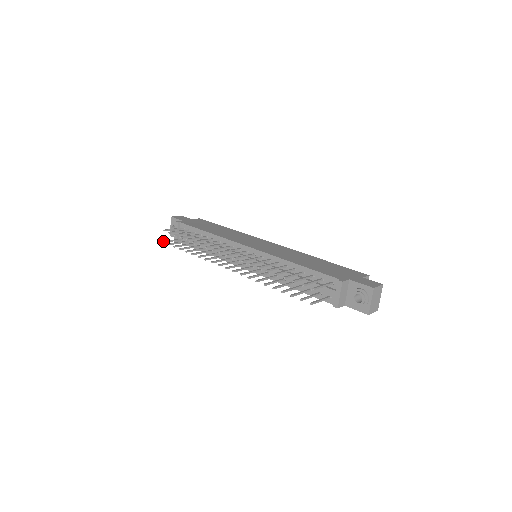
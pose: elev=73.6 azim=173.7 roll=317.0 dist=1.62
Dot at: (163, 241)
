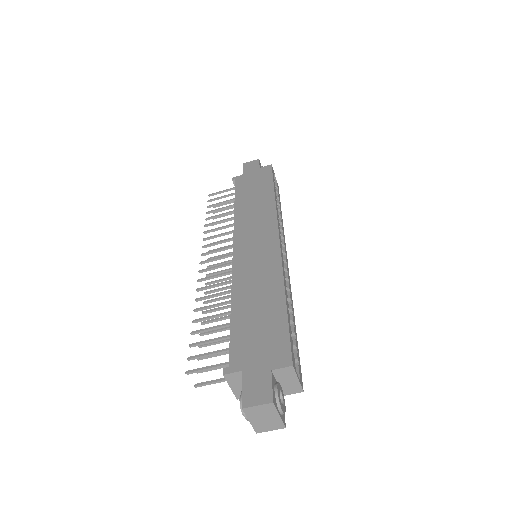
Dot at: (214, 206)
